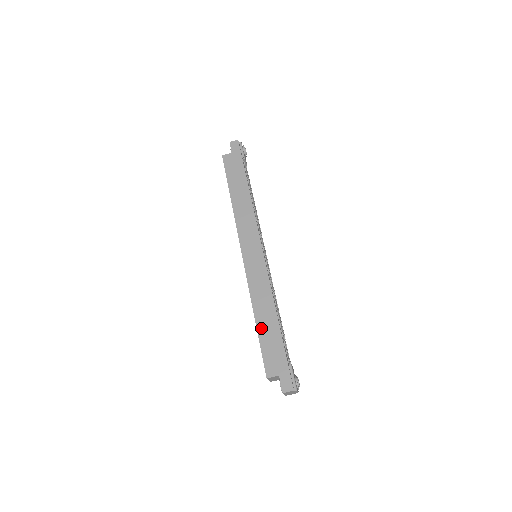
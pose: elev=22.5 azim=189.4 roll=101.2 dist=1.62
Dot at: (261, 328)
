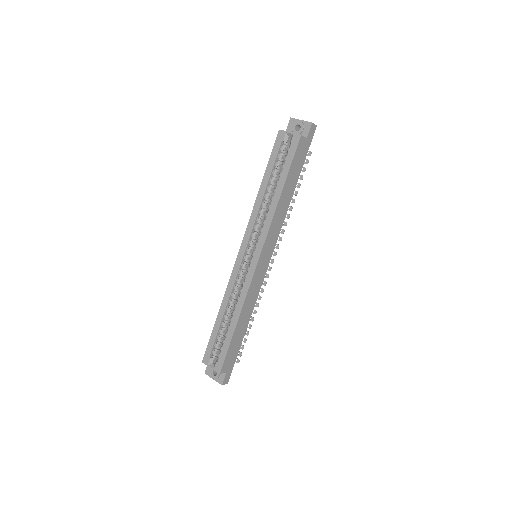
Dot at: (236, 333)
